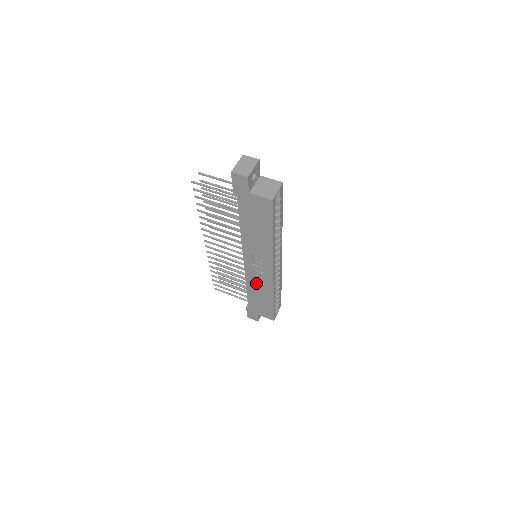
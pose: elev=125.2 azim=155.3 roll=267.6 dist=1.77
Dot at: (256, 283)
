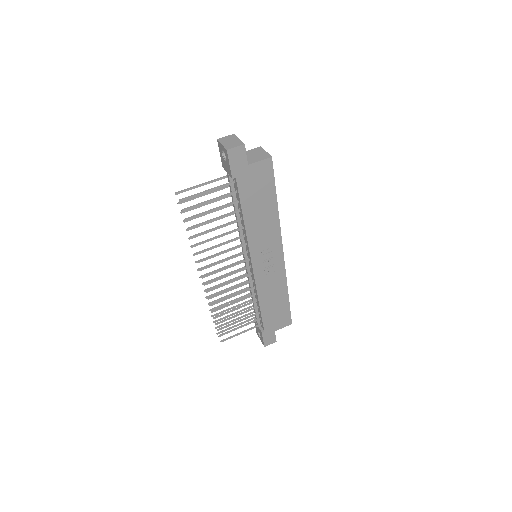
Dot at: (268, 286)
